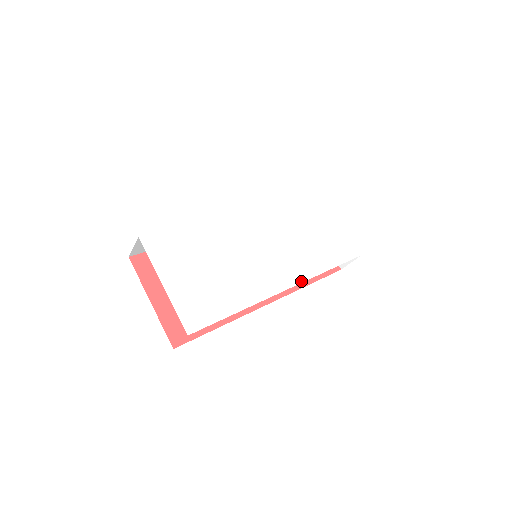
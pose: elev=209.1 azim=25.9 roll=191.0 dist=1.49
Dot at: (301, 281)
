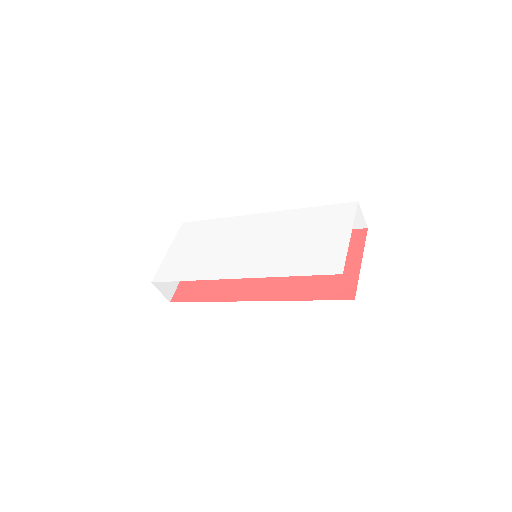
Dot at: (251, 277)
